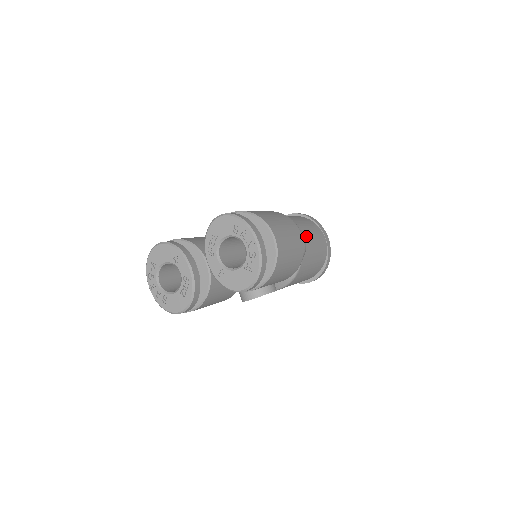
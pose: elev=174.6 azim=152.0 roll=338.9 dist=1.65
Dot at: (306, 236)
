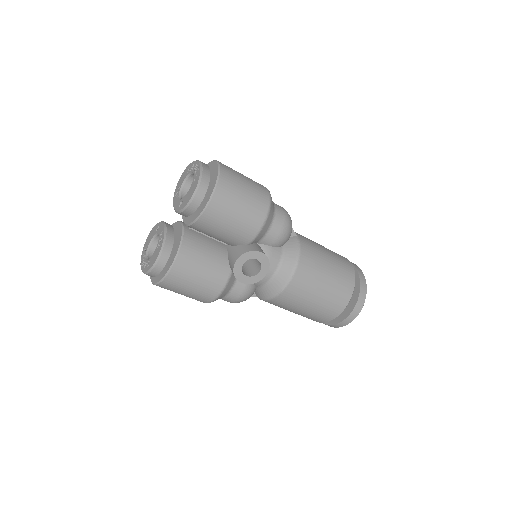
Dot at: (310, 240)
